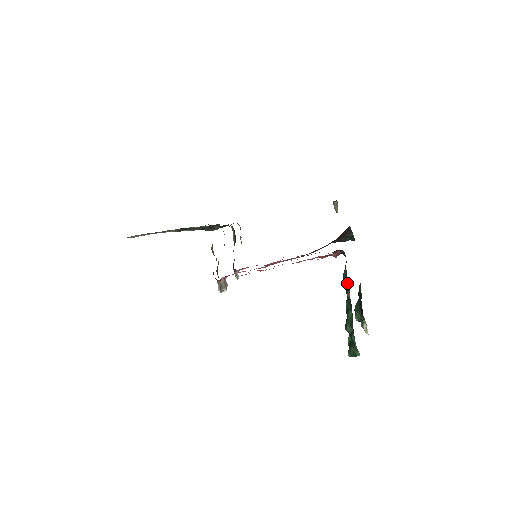
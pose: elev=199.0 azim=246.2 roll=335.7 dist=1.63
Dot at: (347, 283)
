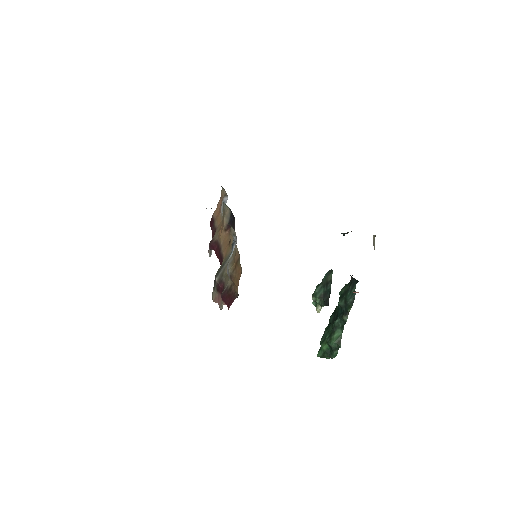
Dot at: (349, 309)
